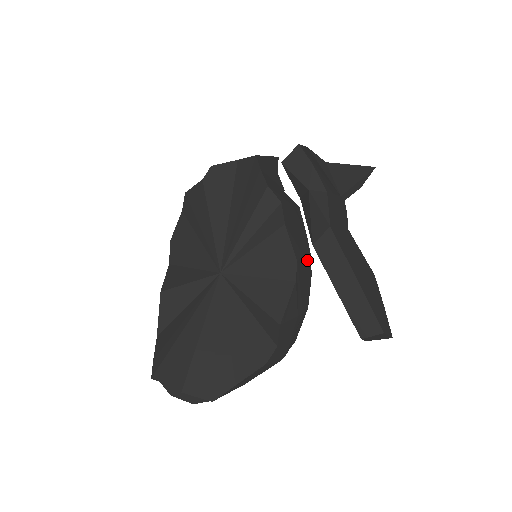
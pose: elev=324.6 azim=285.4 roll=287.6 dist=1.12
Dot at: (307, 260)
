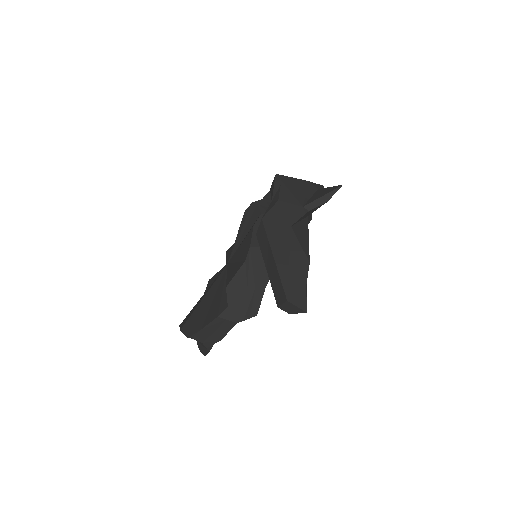
Dot at: occluded
